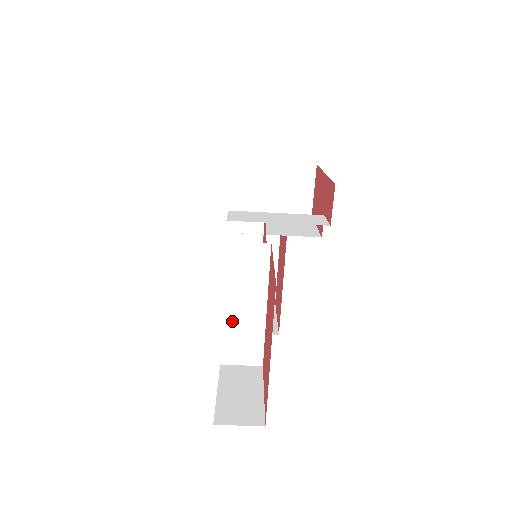
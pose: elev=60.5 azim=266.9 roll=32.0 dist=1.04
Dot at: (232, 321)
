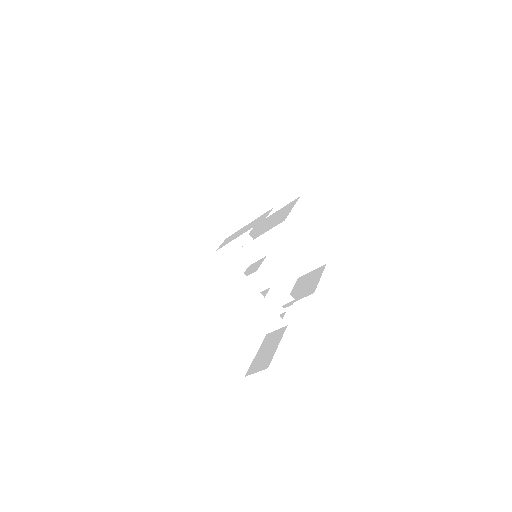
Dot at: (250, 308)
